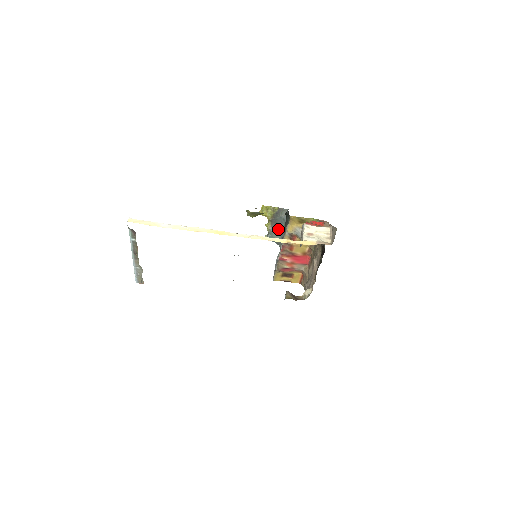
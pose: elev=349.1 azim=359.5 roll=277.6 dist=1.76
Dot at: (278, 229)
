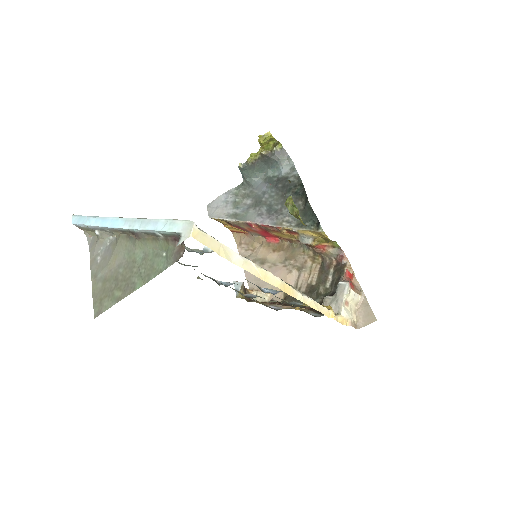
Dot at: (261, 169)
